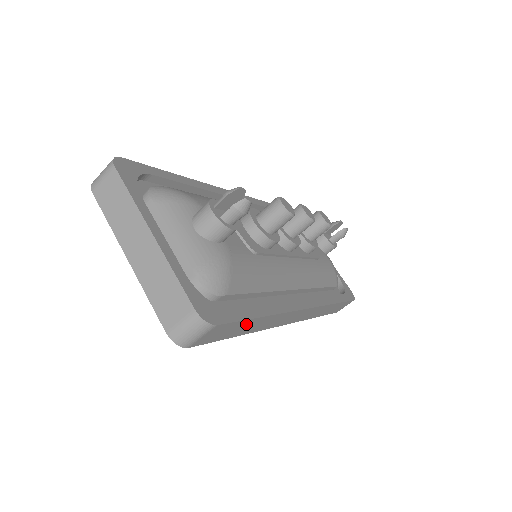
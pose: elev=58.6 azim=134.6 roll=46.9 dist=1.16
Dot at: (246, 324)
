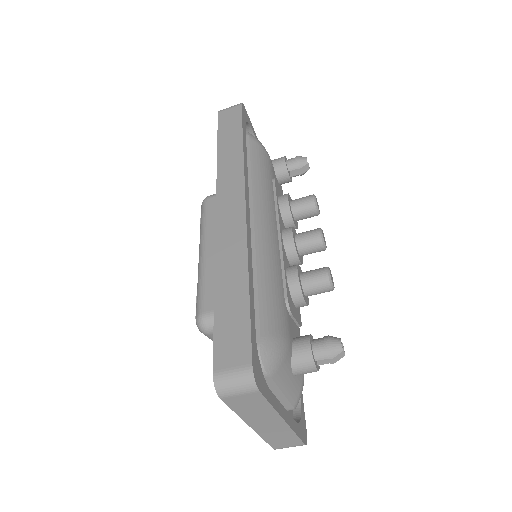
Dot at: occluded
